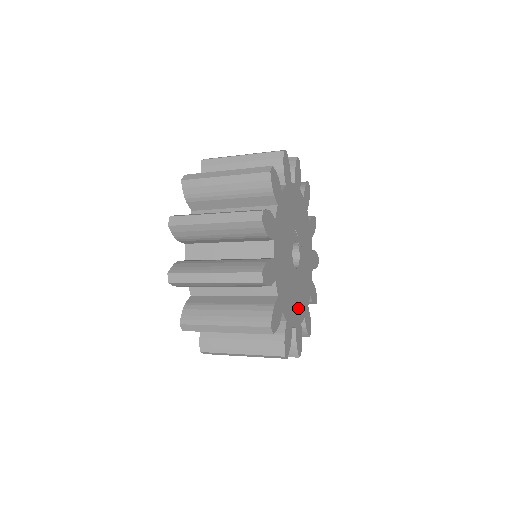
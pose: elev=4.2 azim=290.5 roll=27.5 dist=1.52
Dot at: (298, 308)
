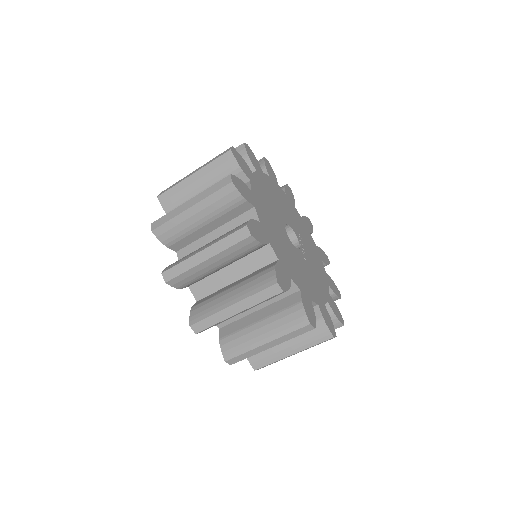
Dot at: (273, 235)
